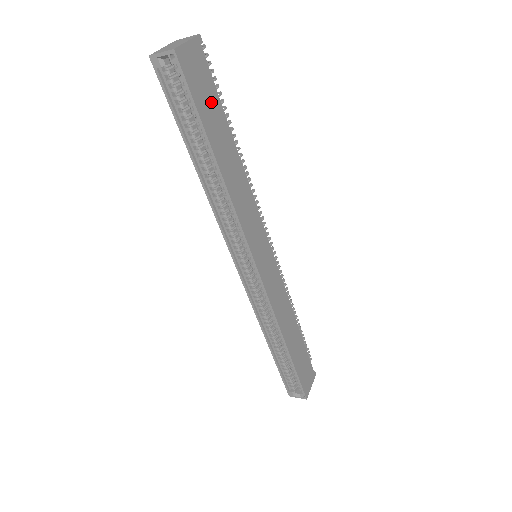
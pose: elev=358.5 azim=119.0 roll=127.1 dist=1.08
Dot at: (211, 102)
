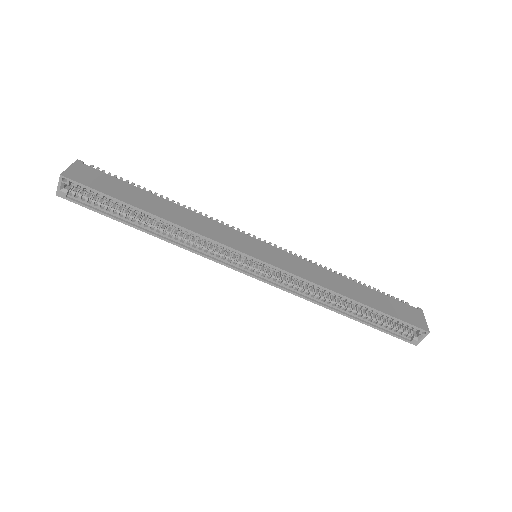
Dot at: (117, 186)
